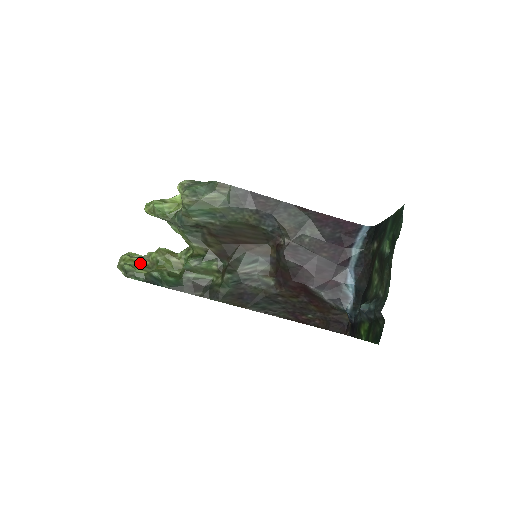
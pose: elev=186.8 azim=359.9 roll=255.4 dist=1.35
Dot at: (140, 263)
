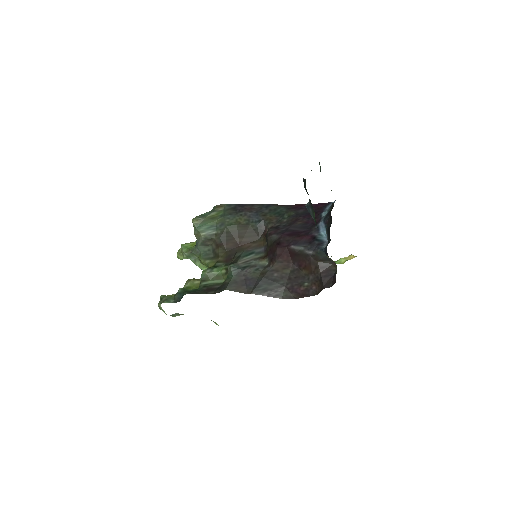
Dot at: occluded
